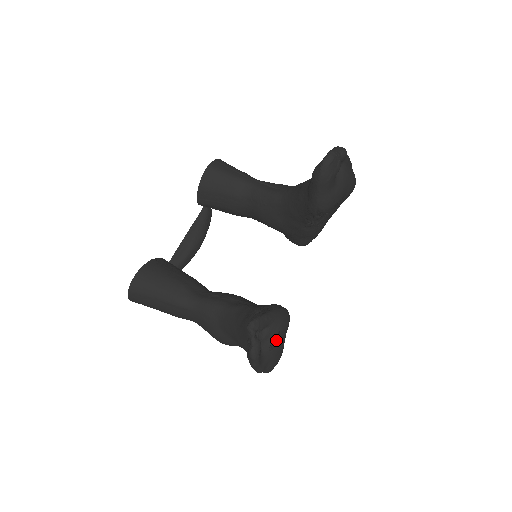
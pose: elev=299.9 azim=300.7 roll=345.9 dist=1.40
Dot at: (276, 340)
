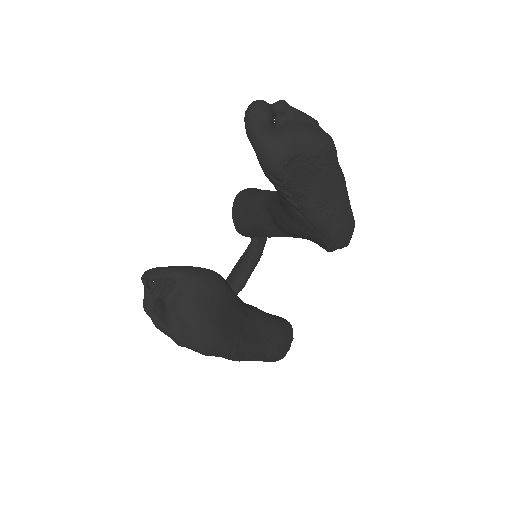
Dot at: (163, 286)
